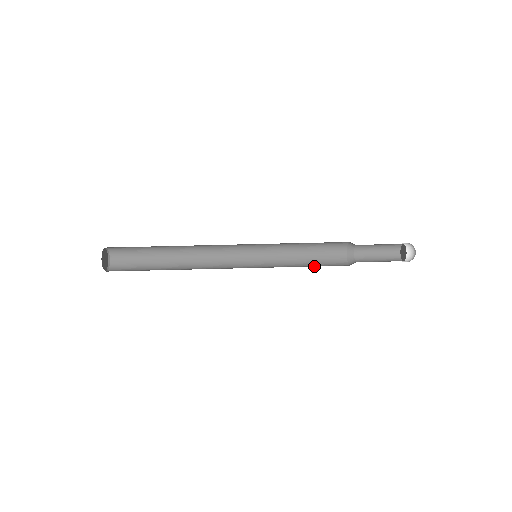
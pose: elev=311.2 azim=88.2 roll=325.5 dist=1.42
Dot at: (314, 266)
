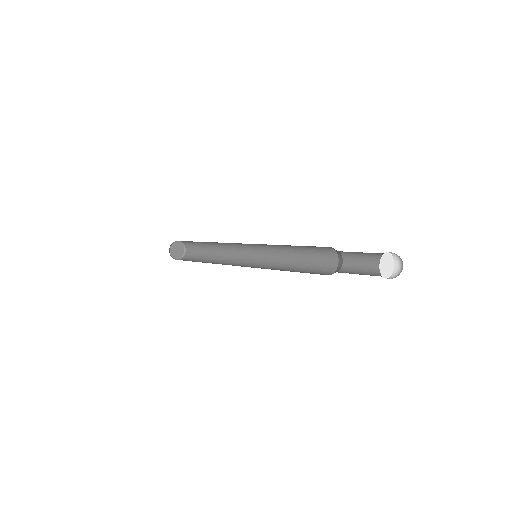
Dot at: occluded
